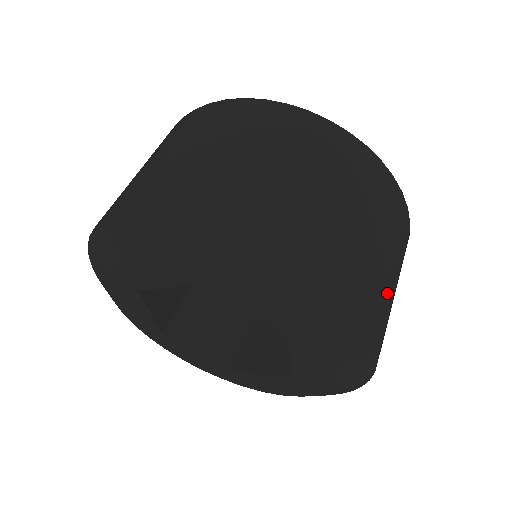
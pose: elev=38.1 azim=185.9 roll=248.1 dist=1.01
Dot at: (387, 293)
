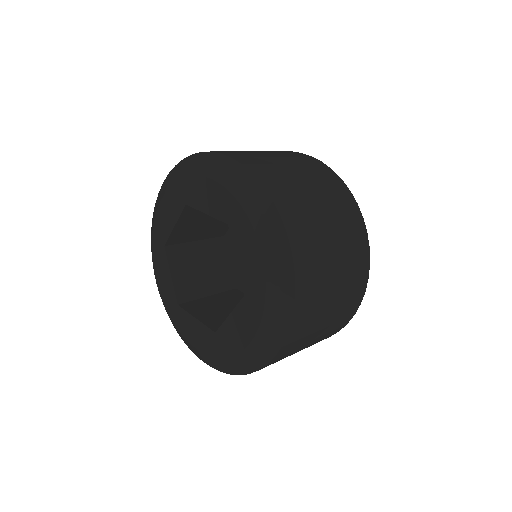
Dot at: (313, 327)
